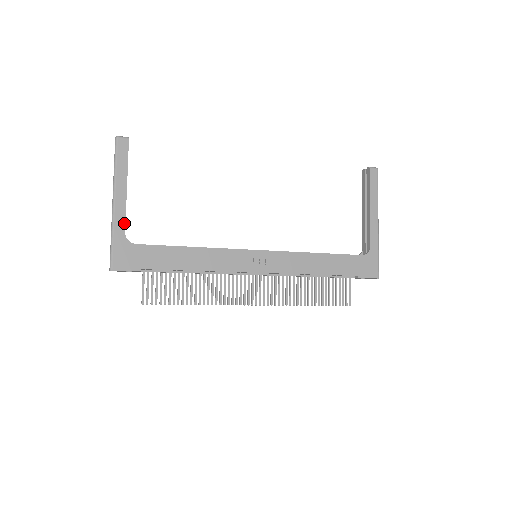
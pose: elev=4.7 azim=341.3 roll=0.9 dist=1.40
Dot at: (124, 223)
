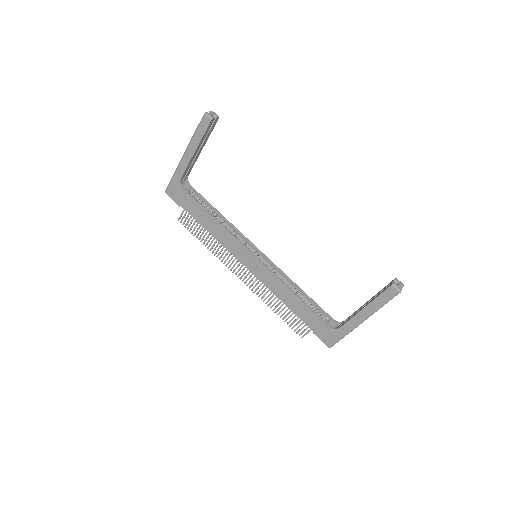
Dot at: (183, 172)
